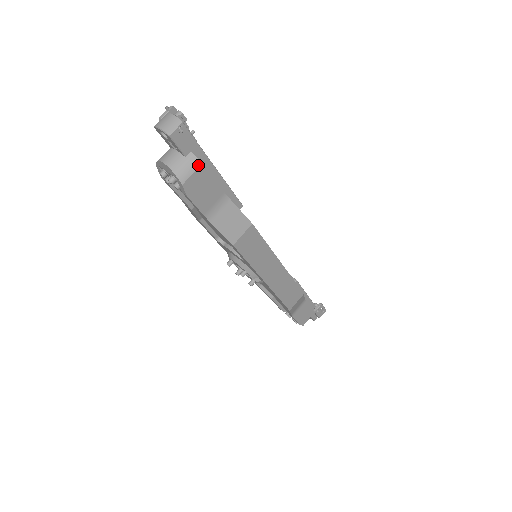
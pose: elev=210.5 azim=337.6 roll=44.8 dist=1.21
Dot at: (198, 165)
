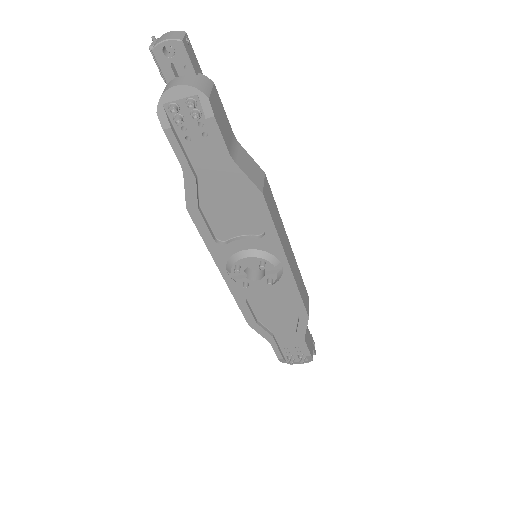
Dot at: (212, 84)
